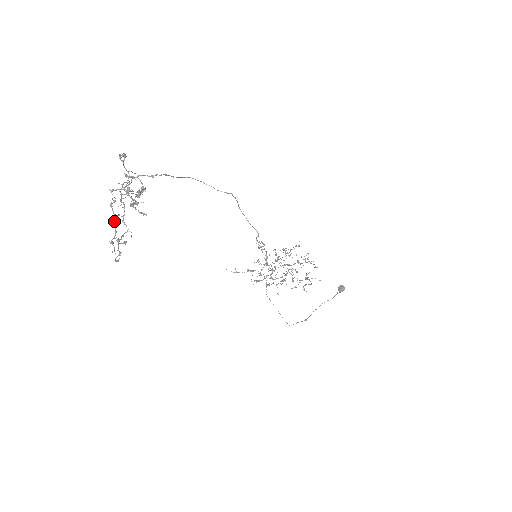
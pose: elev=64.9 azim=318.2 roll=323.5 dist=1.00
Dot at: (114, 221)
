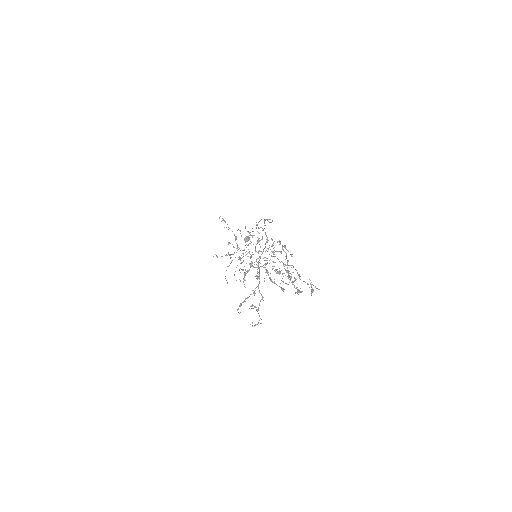
Dot at: occluded
